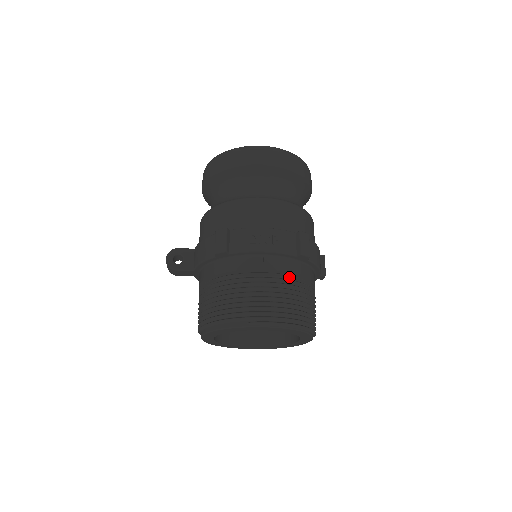
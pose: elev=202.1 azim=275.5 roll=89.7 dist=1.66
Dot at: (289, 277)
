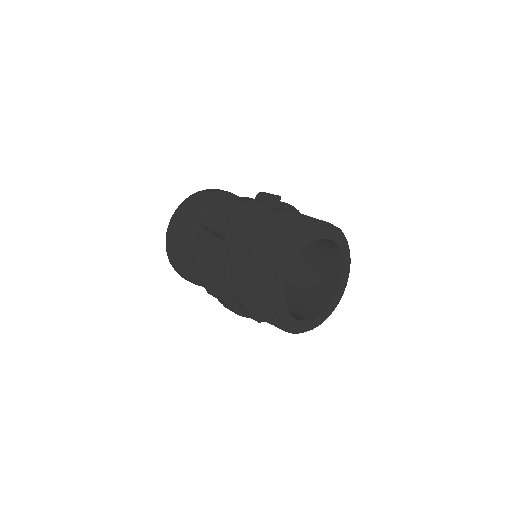
Dot at: occluded
